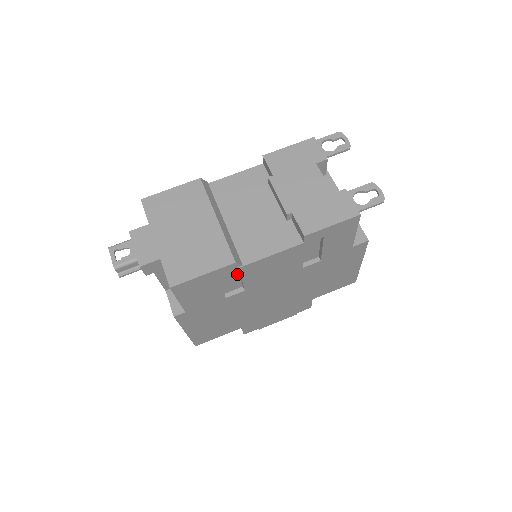
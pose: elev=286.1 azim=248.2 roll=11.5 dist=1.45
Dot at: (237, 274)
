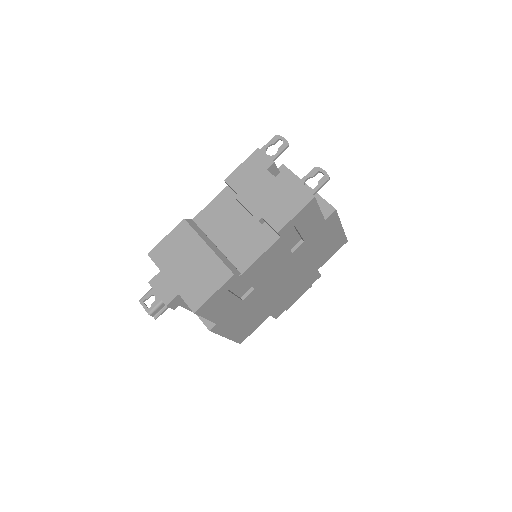
Dot at: (242, 280)
